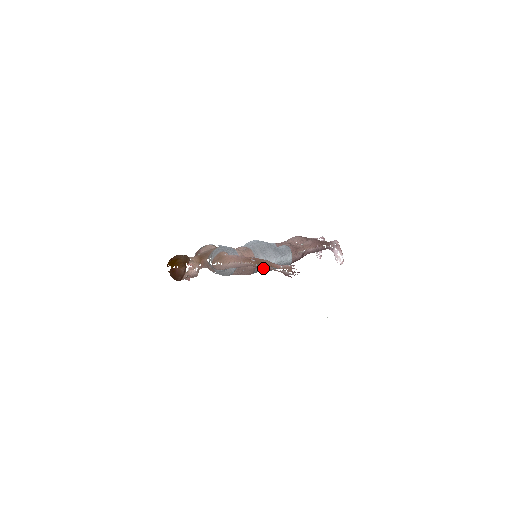
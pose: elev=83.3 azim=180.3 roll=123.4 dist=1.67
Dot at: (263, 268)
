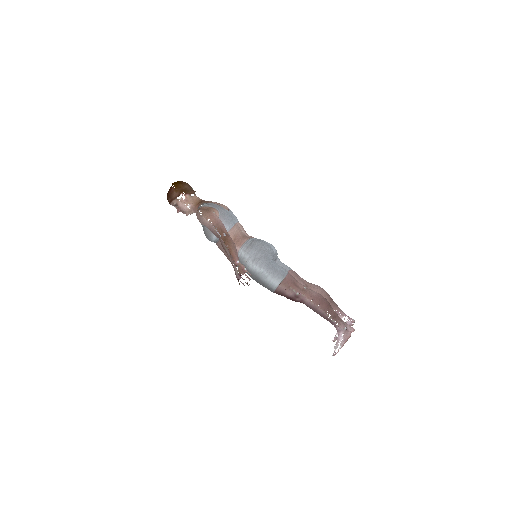
Dot at: (224, 249)
